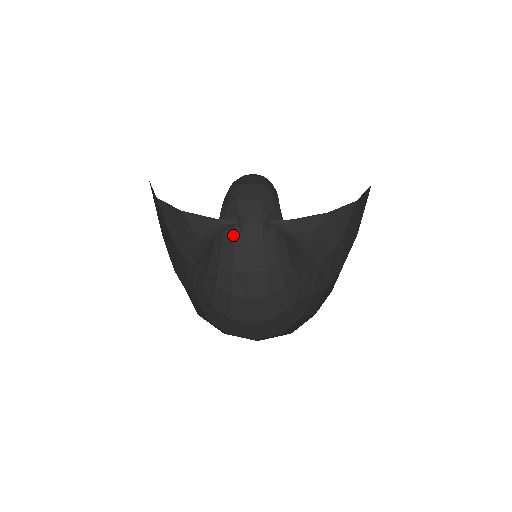
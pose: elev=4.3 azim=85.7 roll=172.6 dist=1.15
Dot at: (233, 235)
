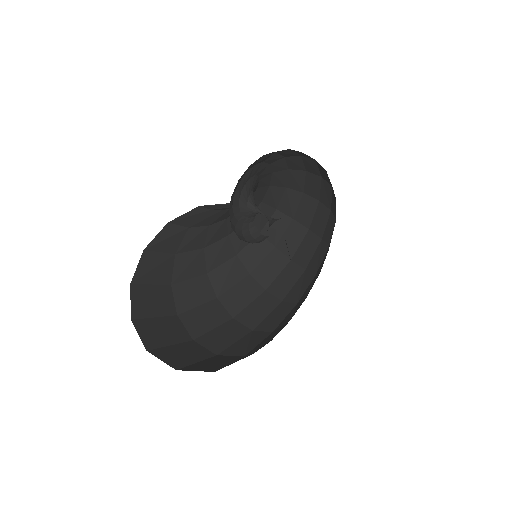
Dot at: (295, 153)
